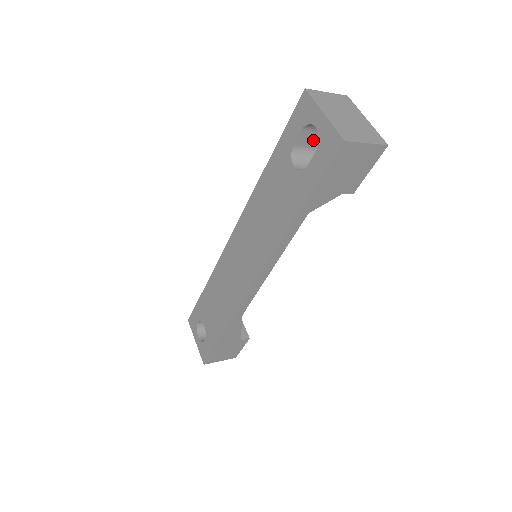
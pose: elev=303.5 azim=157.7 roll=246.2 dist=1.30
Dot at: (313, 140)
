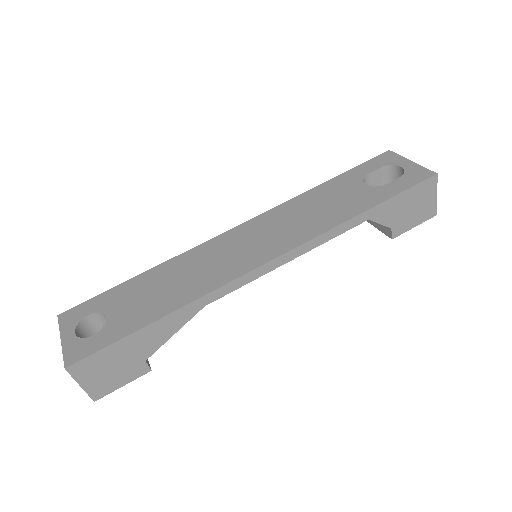
Dot at: (375, 186)
